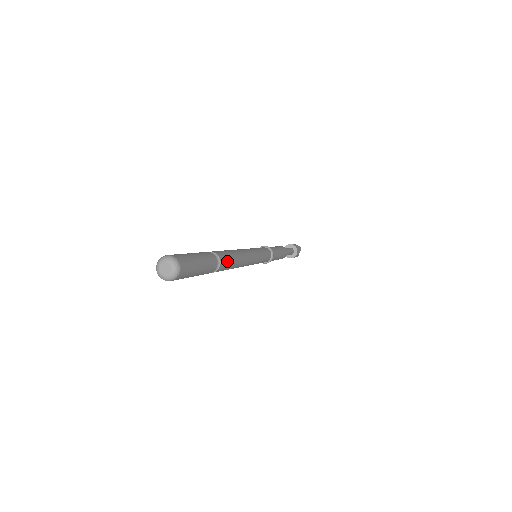
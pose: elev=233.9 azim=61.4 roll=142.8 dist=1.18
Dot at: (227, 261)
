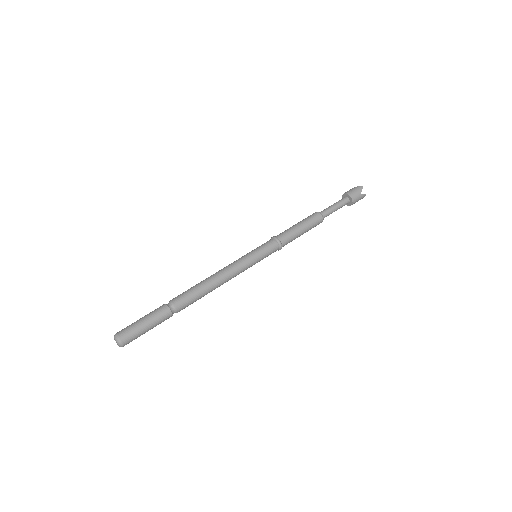
Dot at: (185, 298)
